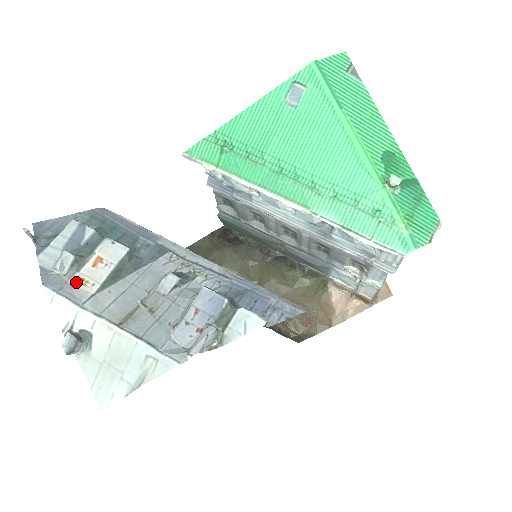
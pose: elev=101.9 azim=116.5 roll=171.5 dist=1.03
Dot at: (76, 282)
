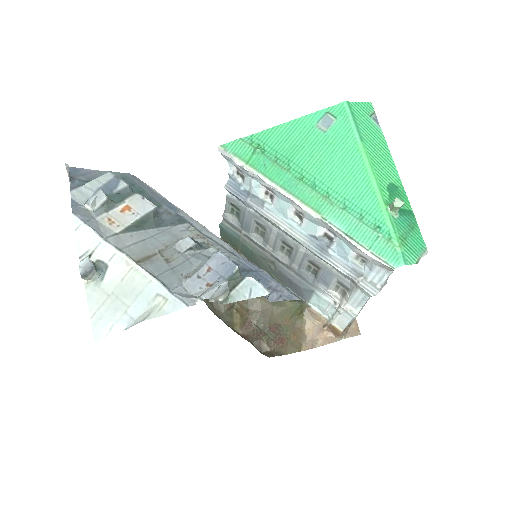
Dot at: (103, 220)
